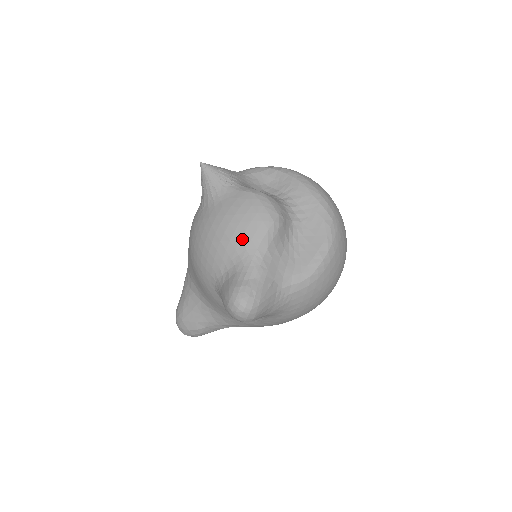
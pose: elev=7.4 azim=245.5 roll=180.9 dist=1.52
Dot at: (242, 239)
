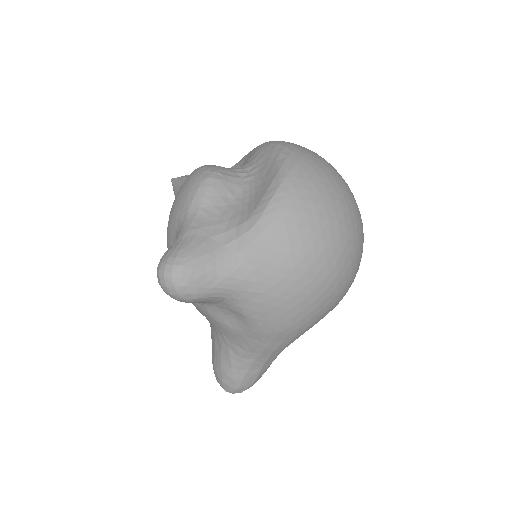
Dot at: (178, 211)
